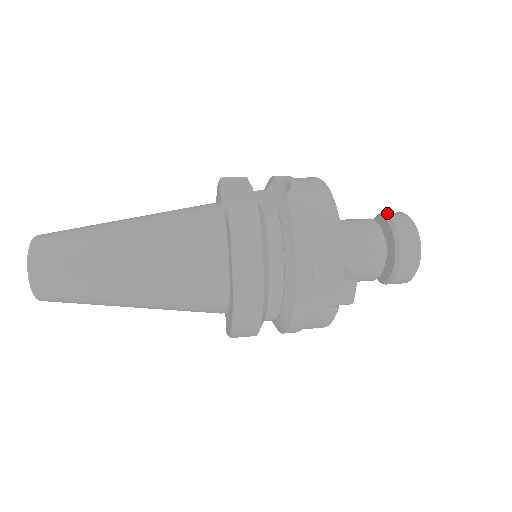
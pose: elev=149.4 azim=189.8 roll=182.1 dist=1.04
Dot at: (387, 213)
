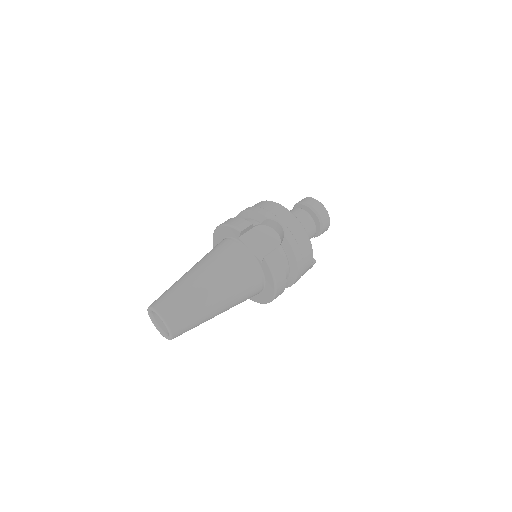
Dot at: (311, 204)
